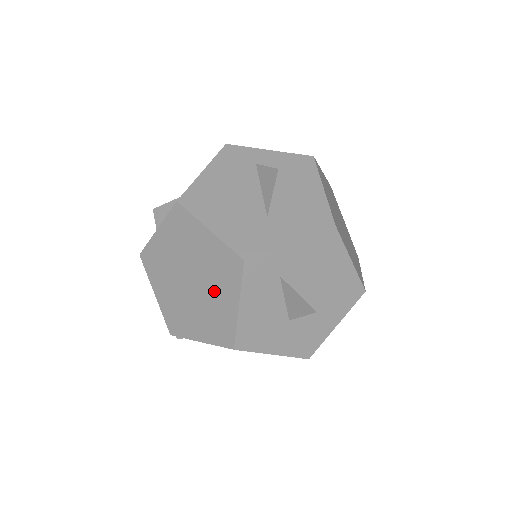
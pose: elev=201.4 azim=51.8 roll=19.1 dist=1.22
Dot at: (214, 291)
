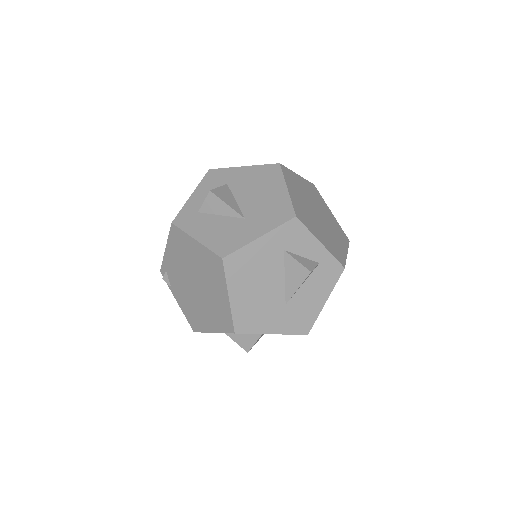
Dot at: occluded
